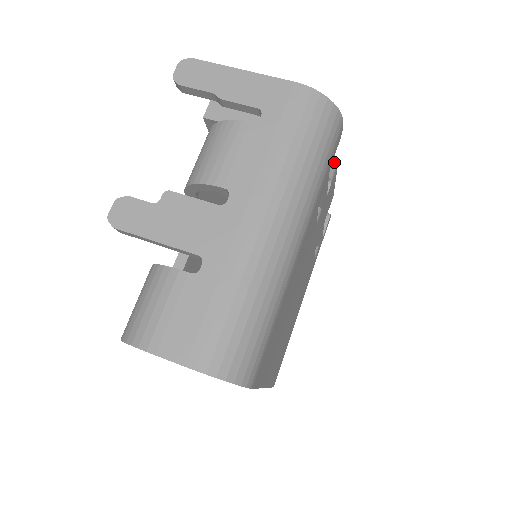
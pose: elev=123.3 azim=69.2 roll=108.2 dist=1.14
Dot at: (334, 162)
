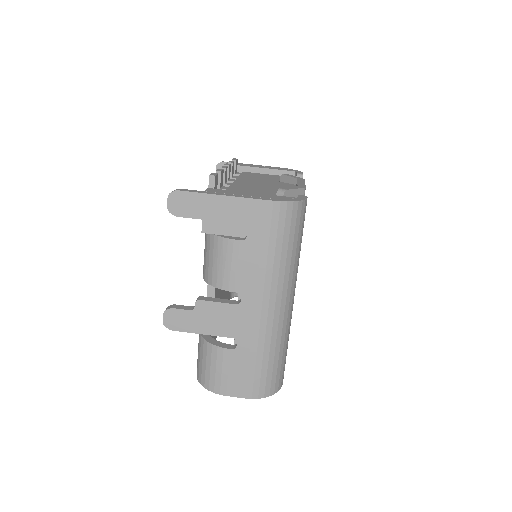
Dot at: (303, 190)
